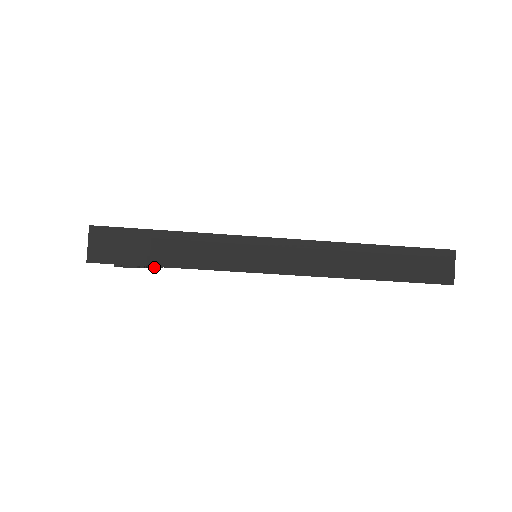
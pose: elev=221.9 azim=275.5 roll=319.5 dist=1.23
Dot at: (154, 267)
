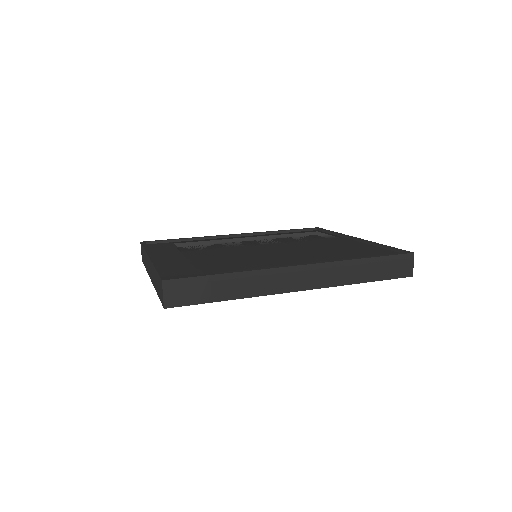
Dot at: occluded
